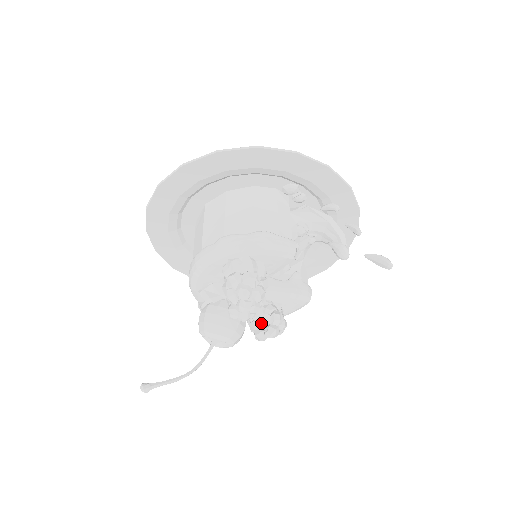
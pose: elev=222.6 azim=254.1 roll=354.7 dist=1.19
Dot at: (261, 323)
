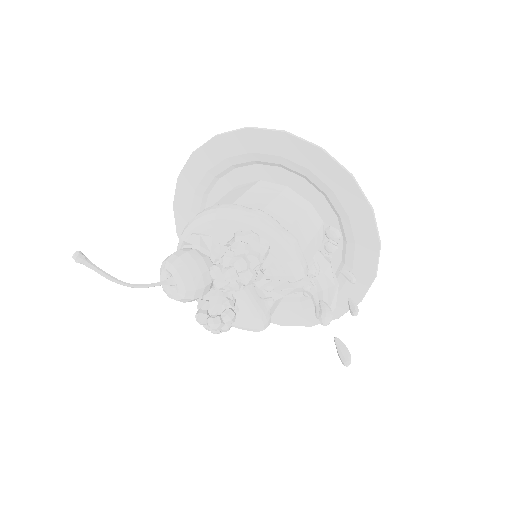
Dot at: (212, 308)
